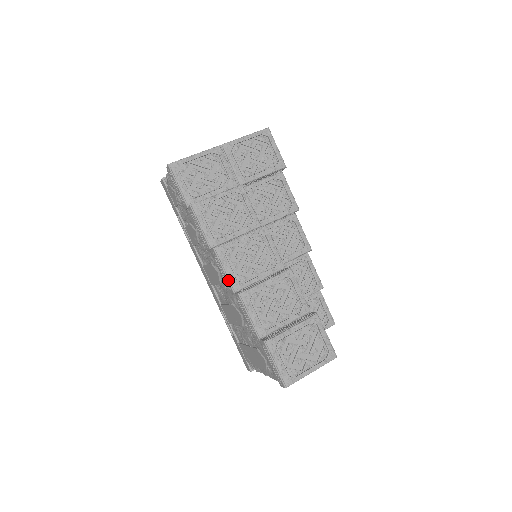
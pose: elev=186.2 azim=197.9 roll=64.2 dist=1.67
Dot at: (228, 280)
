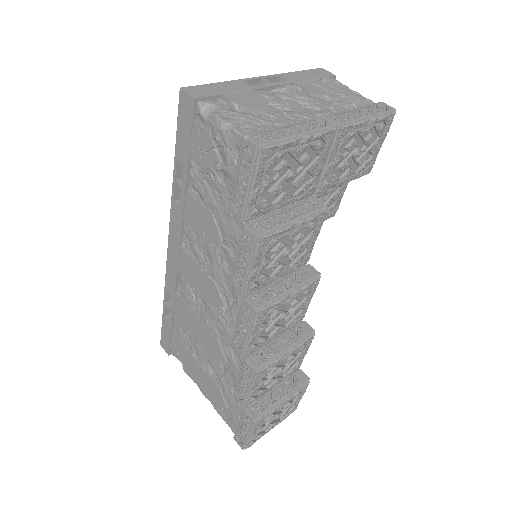
Dot at: (246, 343)
